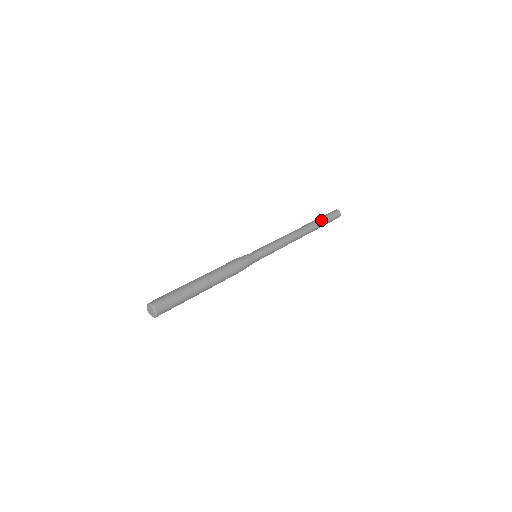
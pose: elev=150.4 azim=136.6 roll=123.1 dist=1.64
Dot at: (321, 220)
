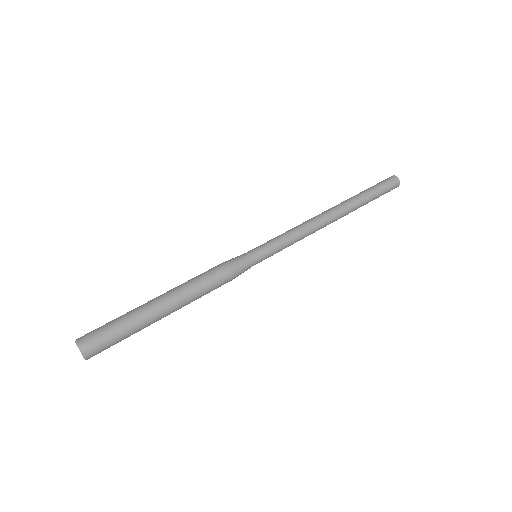
Dot at: (369, 201)
